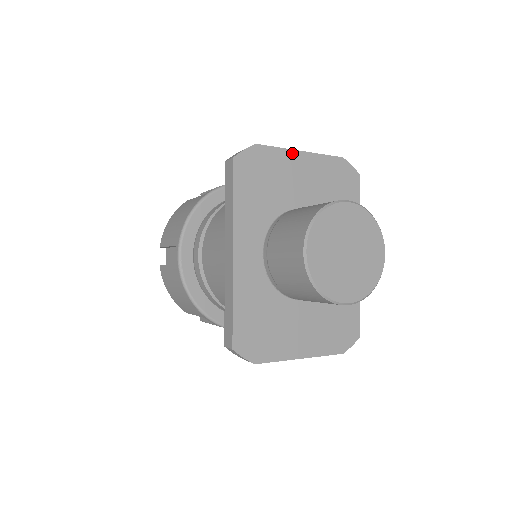
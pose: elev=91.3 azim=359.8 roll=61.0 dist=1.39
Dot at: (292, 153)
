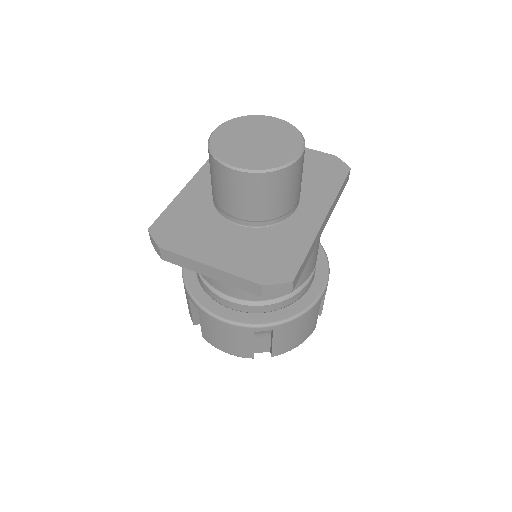
Dot at: occluded
